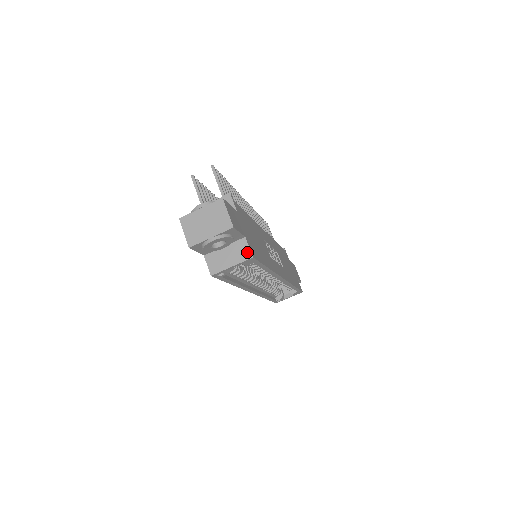
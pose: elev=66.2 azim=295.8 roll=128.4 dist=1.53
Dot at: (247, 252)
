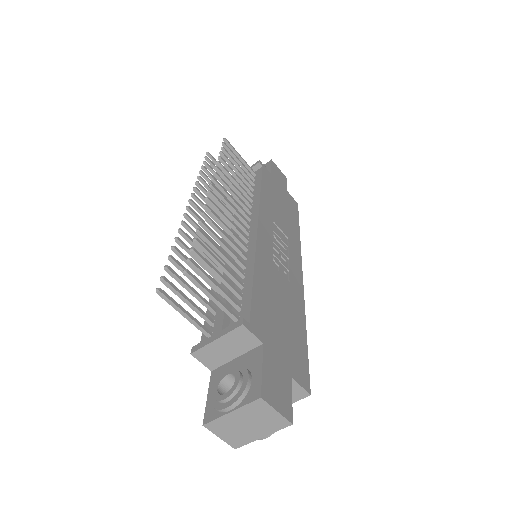
Dot at: (300, 392)
